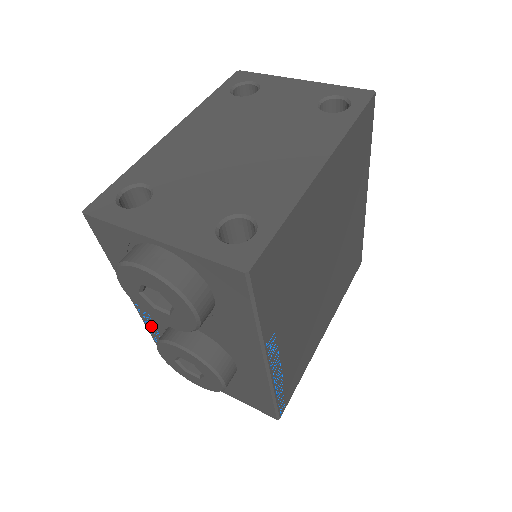
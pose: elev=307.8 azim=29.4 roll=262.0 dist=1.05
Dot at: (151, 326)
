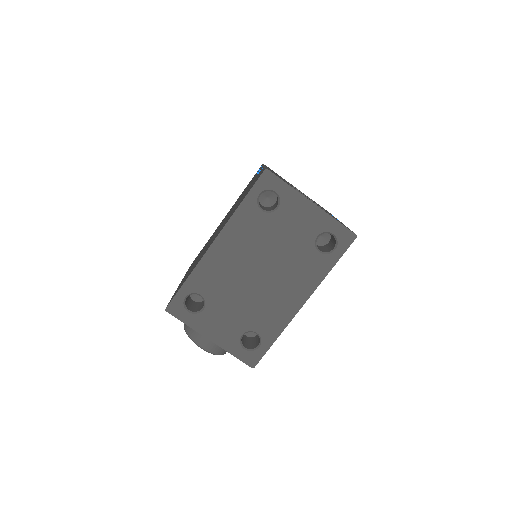
Dot at: occluded
